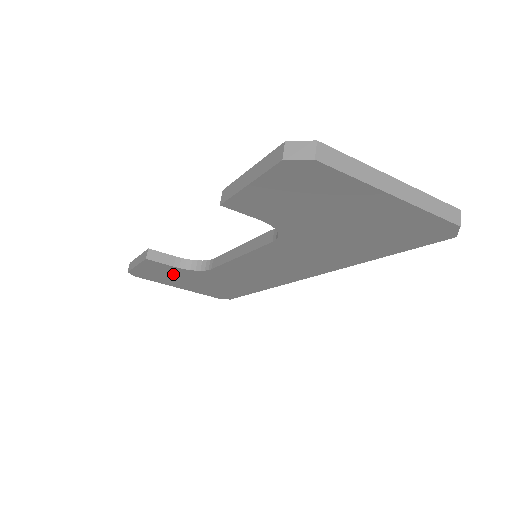
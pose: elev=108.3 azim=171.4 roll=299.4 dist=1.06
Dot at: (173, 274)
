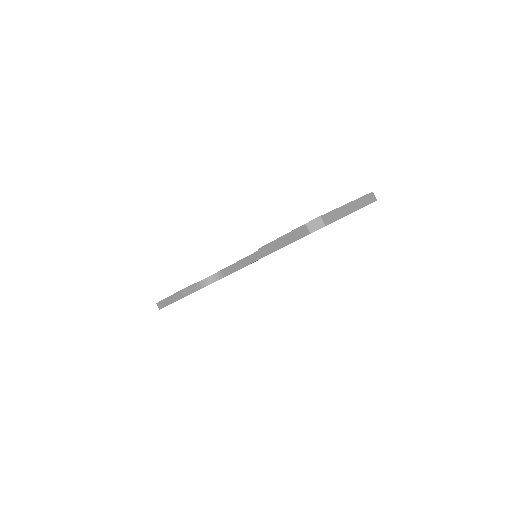
Dot at: occluded
